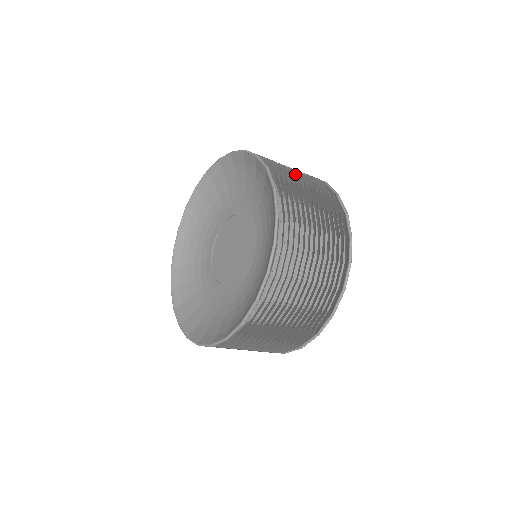
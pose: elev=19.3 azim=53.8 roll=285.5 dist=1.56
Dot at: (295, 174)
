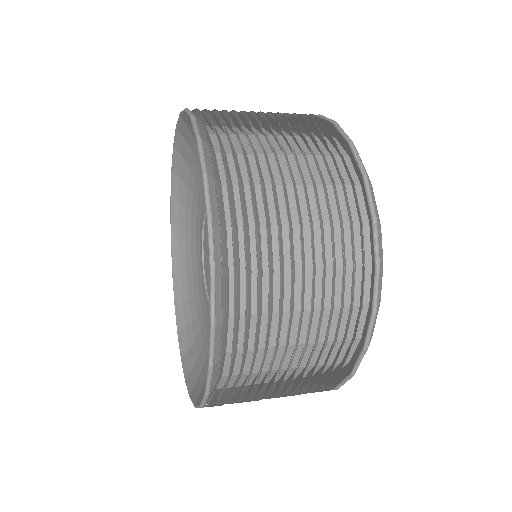
Dot at: occluded
